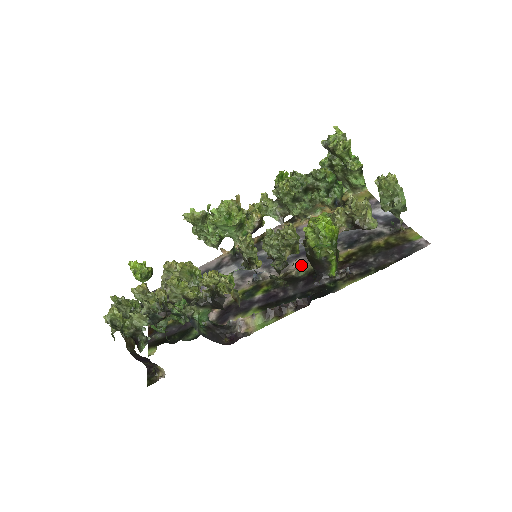
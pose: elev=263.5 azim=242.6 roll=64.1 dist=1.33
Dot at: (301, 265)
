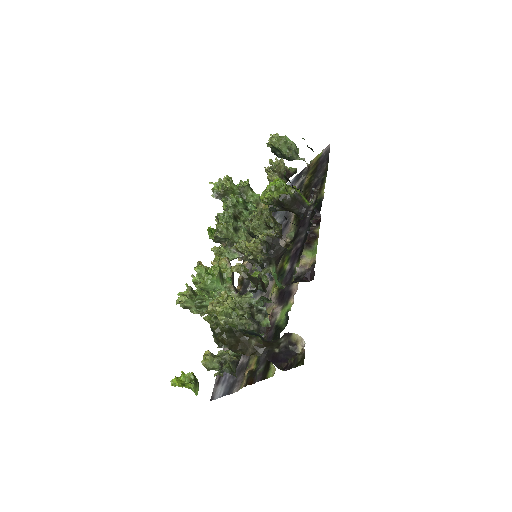
Dot at: (286, 237)
